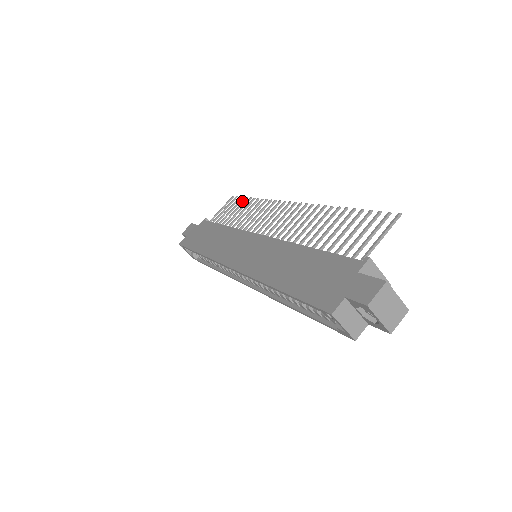
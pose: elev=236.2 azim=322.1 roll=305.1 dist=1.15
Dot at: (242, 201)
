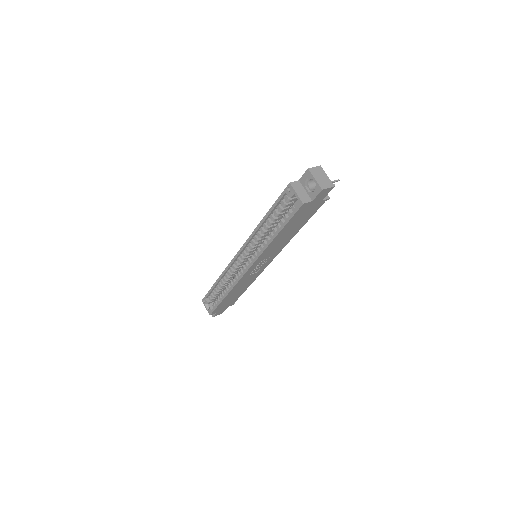
Dot at: occluded
